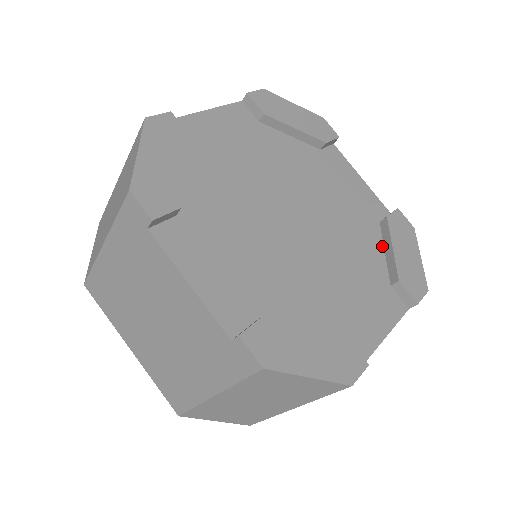
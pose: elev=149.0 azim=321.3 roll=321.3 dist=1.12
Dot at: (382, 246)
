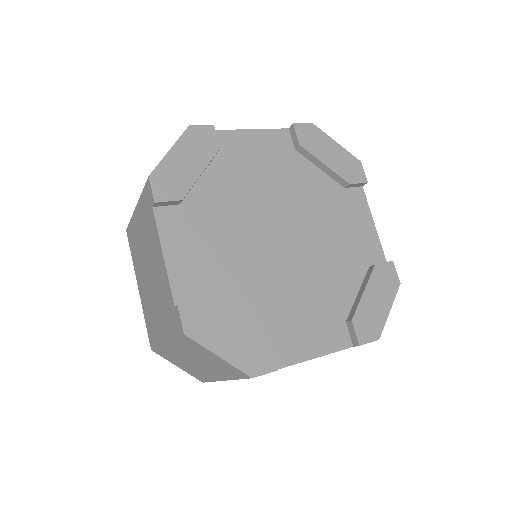
Dot at: (358, 287)
